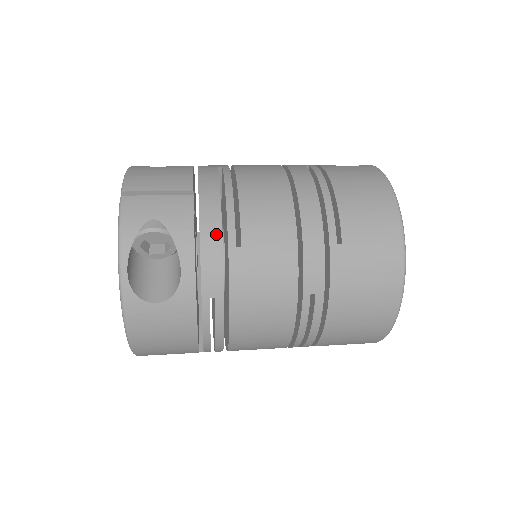
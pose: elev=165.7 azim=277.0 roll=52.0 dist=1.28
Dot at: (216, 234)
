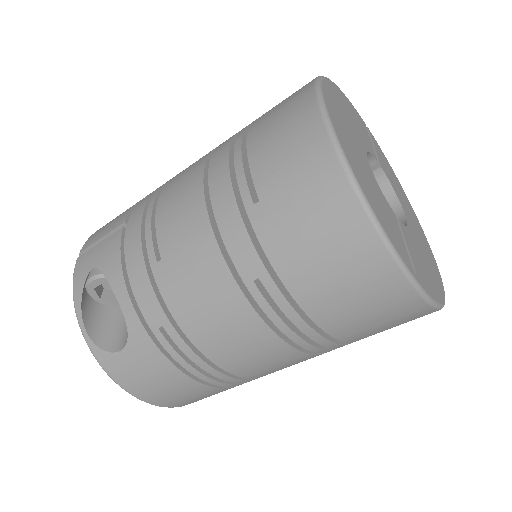
Dot at: (138, 257)
